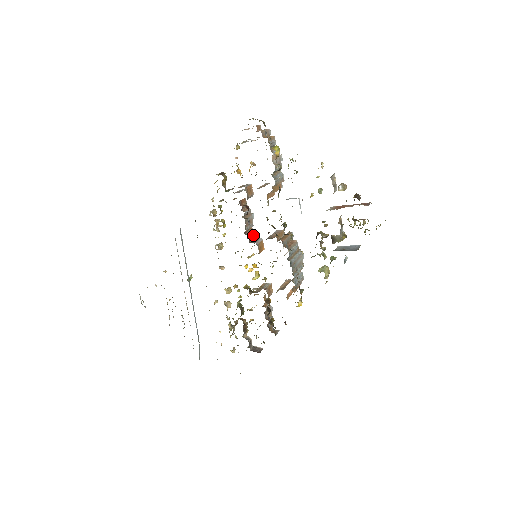
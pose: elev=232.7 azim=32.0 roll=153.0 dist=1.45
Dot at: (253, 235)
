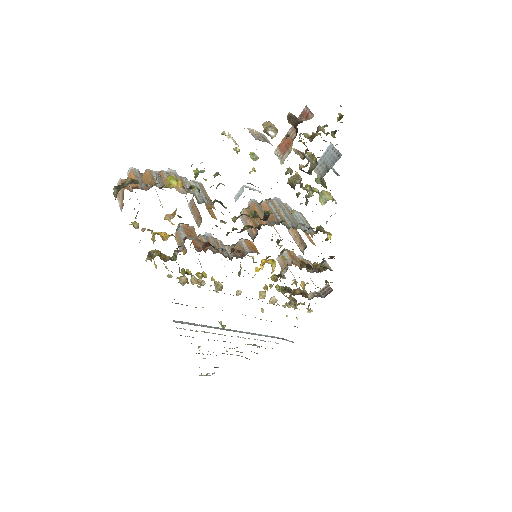
Dot at: (236, 251)
